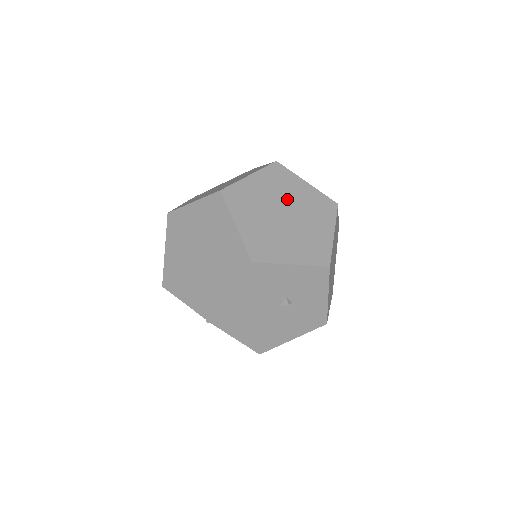
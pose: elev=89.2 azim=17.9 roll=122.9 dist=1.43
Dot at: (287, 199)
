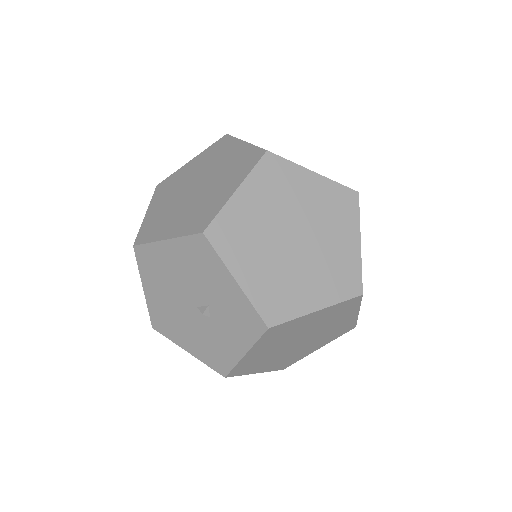
Dot at: (318, 230)
